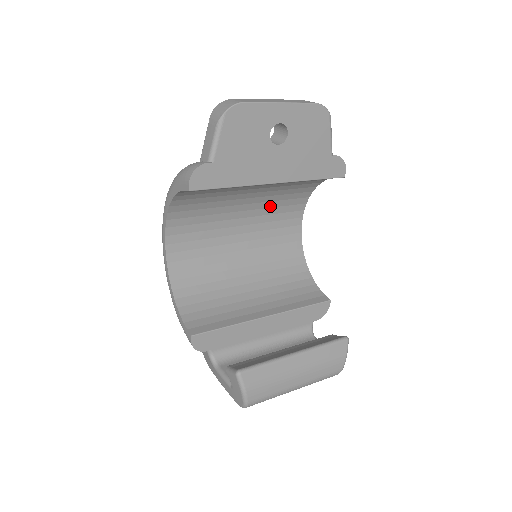
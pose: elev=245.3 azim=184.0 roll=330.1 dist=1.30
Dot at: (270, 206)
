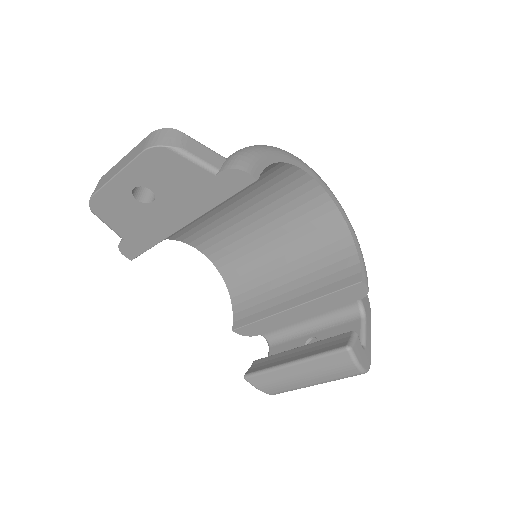
Dot at: (258, 193)
